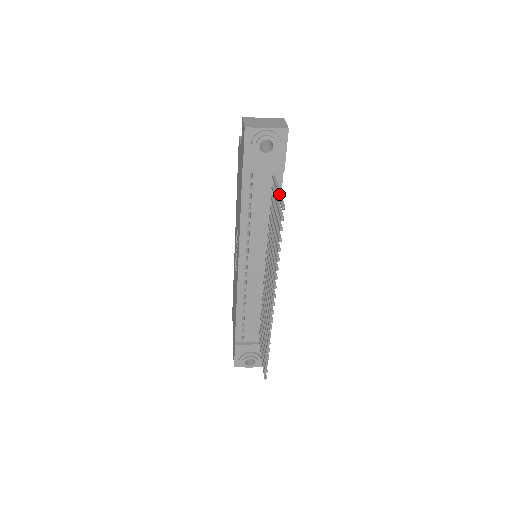
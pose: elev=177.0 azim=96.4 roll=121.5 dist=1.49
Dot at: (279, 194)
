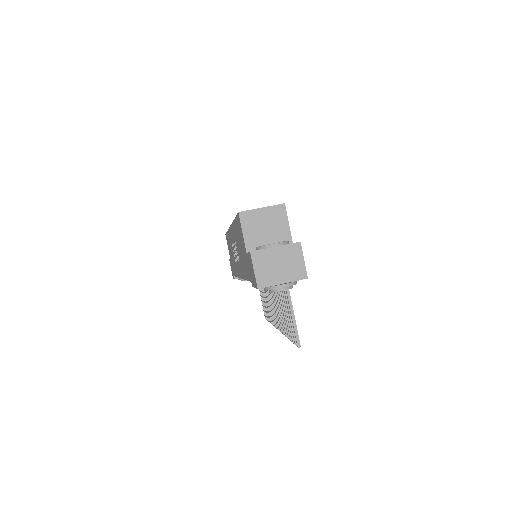
Dot at: (293, 321)
